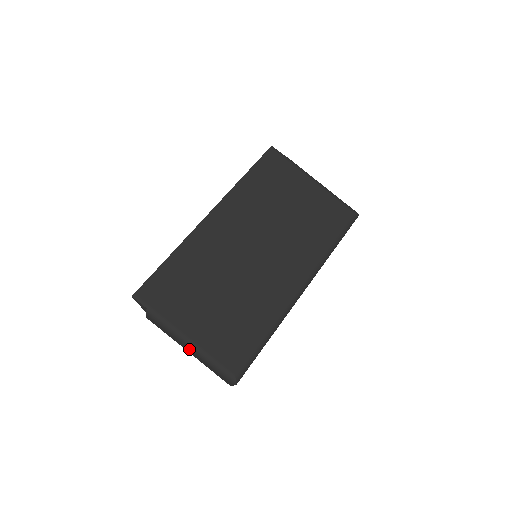
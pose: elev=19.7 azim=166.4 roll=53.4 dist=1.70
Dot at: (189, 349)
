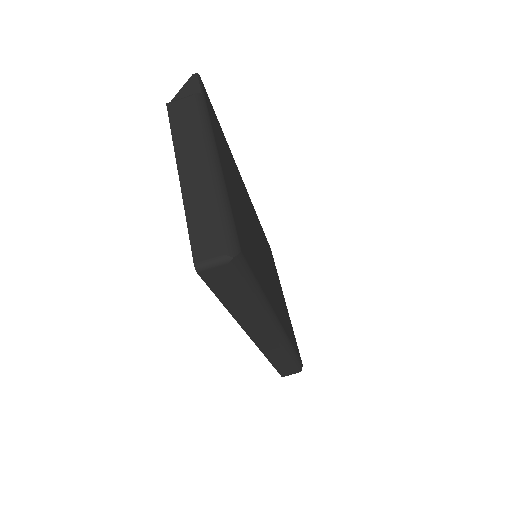
Dot at: (206, 165)
